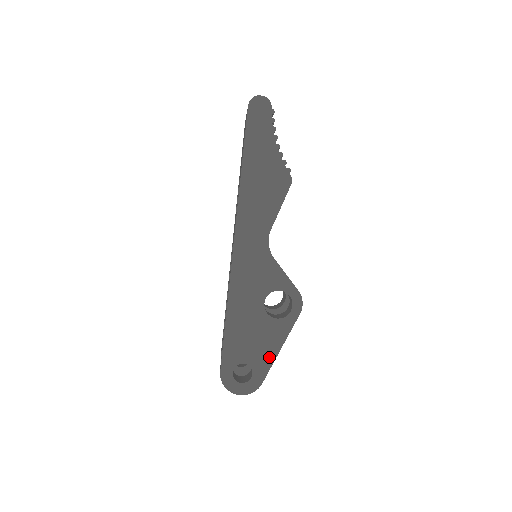
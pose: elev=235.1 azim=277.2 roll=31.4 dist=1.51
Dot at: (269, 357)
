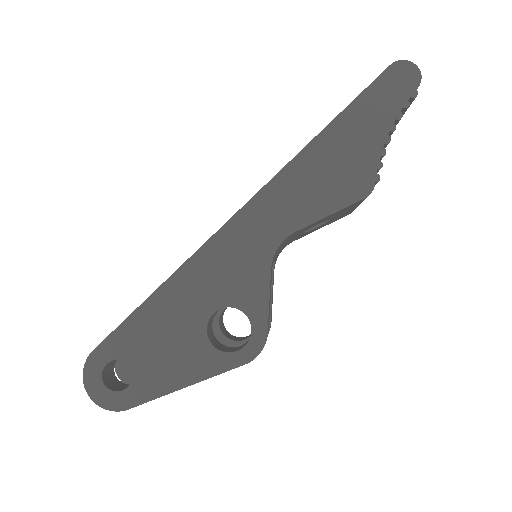
Dot at: (164, 384)
